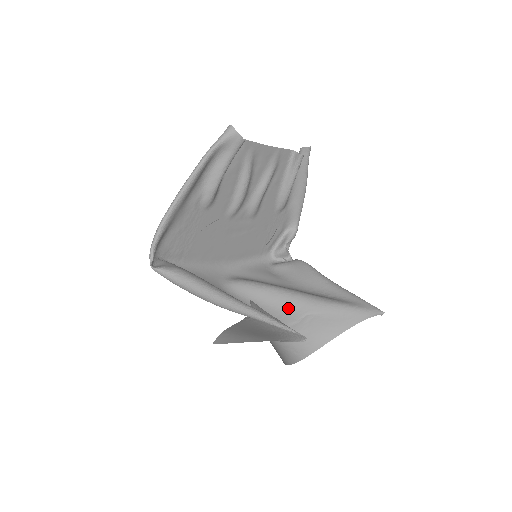
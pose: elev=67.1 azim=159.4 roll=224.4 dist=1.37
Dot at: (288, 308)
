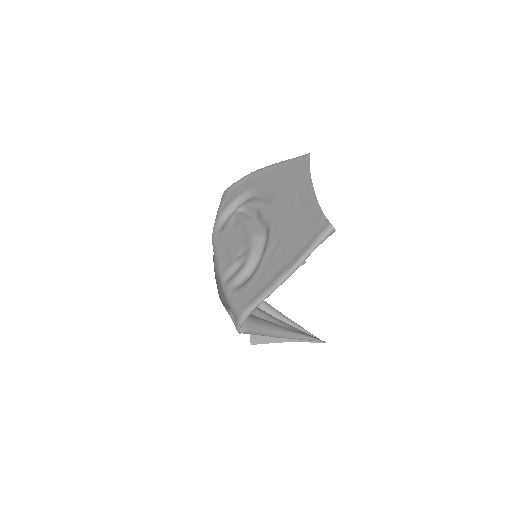
Dot at: occluded
